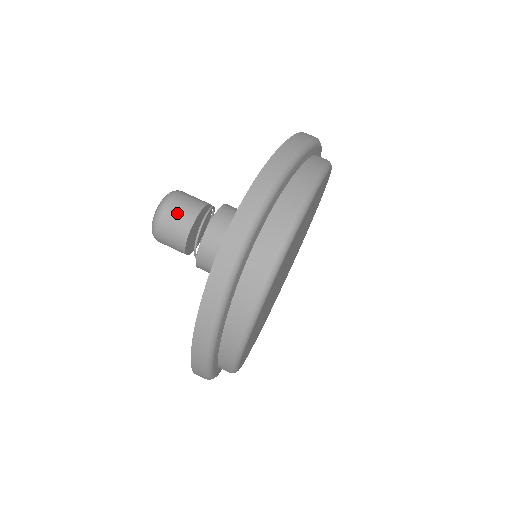
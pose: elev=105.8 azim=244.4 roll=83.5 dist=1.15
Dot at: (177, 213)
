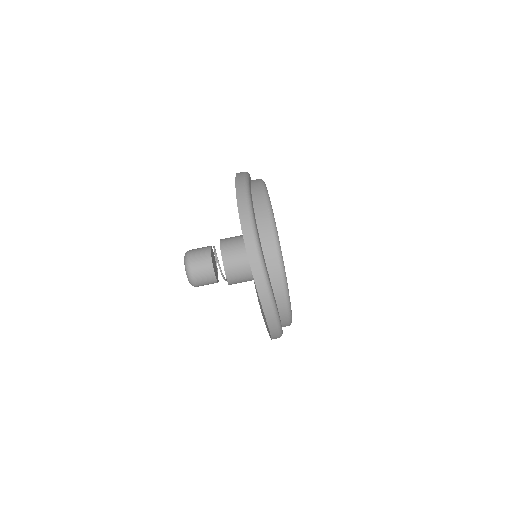
Dot at: (199, 259)
